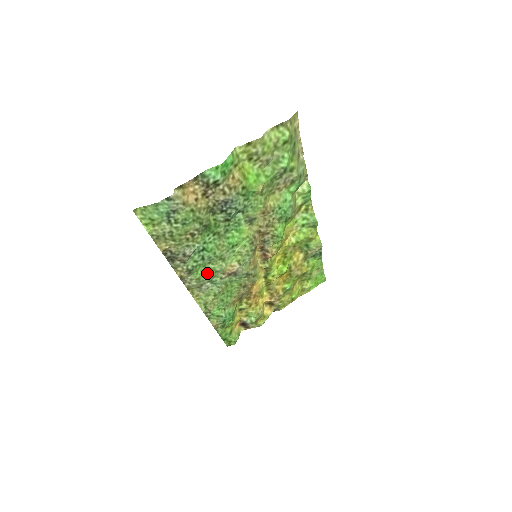
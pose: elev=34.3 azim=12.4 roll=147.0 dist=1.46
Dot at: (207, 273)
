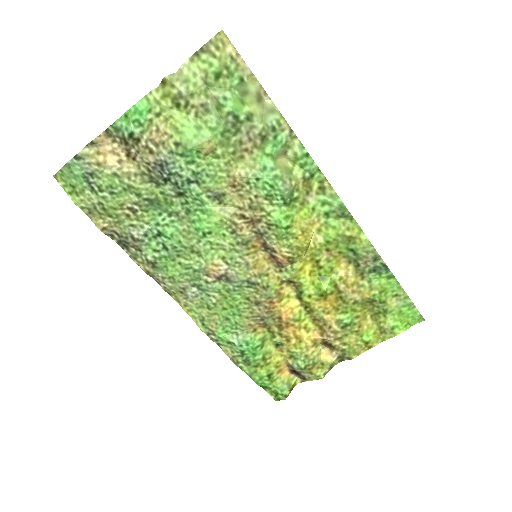
Dot at: (182, 271)
